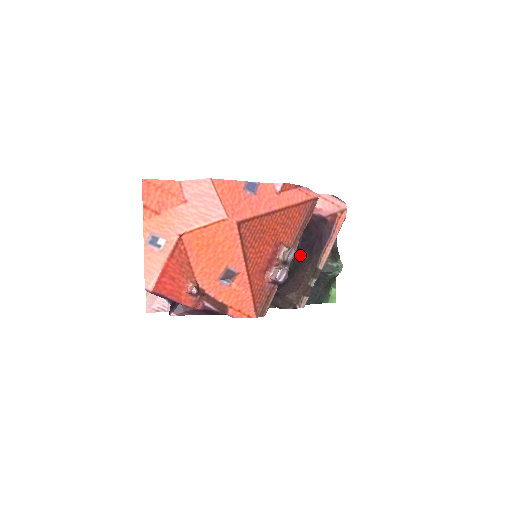
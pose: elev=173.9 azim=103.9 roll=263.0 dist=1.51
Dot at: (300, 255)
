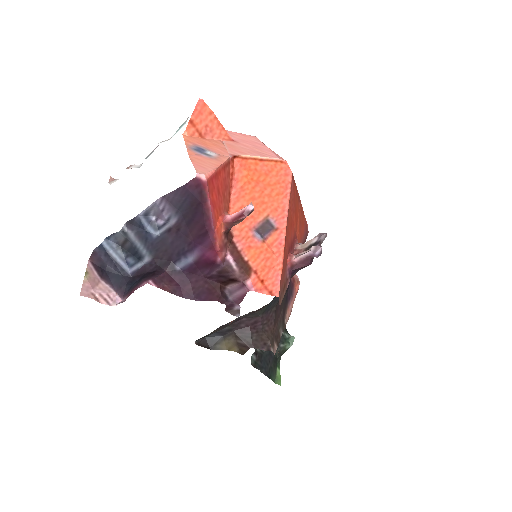
Dot at: occluded
